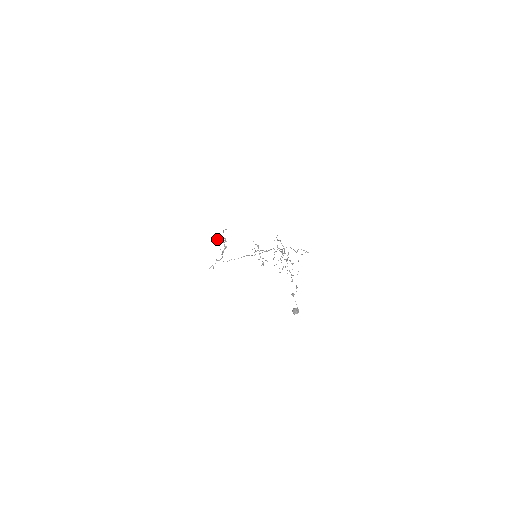
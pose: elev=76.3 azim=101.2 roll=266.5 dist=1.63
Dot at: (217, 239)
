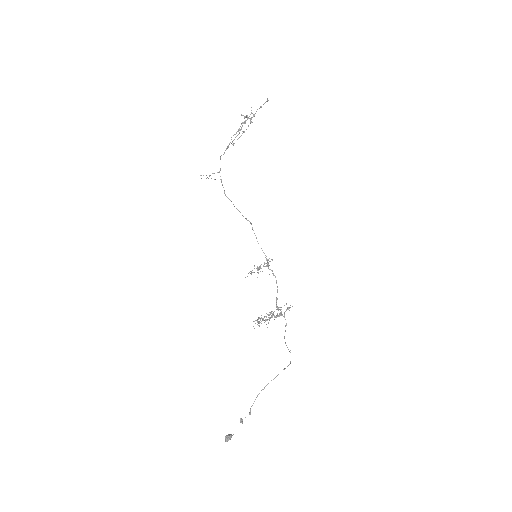
Dot at: occluded
